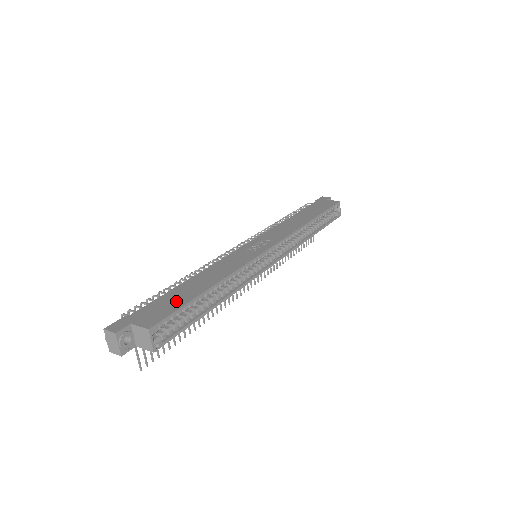
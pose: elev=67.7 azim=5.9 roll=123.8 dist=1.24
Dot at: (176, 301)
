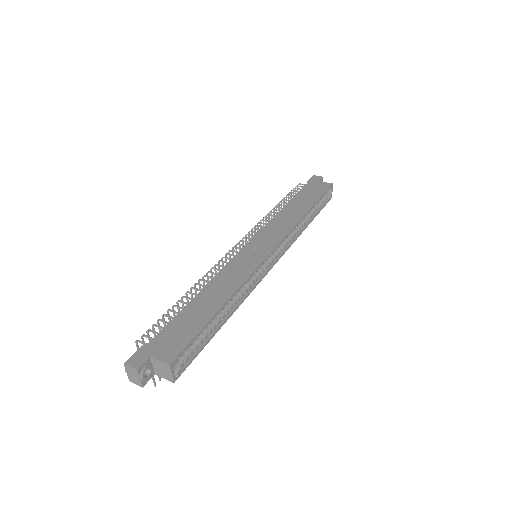
Dot at: (190, 326)
